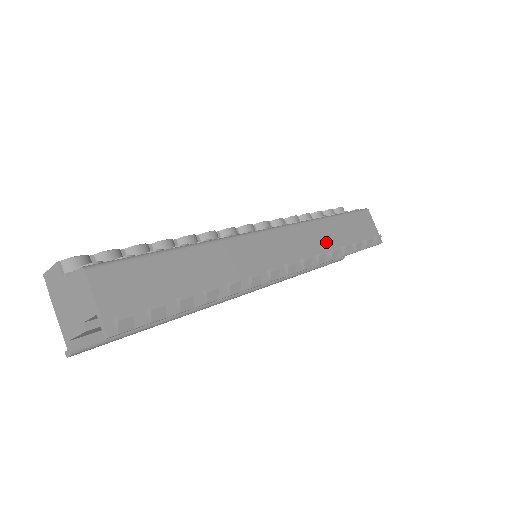
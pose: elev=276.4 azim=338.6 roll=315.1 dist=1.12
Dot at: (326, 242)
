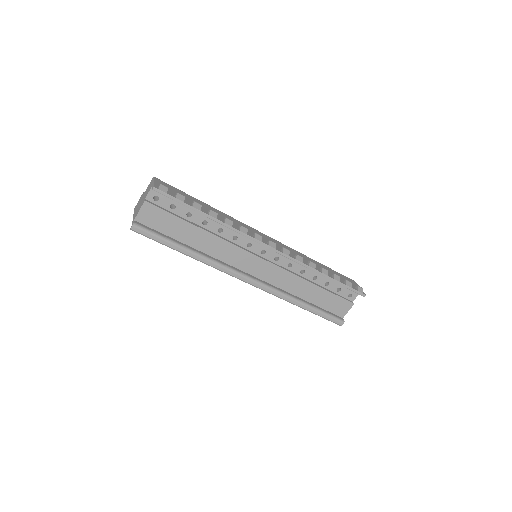
Dot at: (307, 261)
